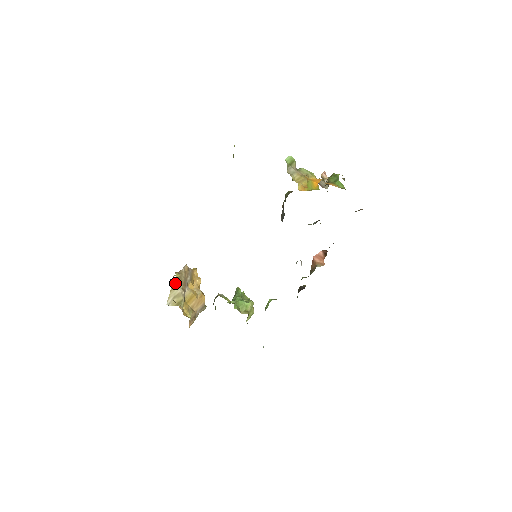
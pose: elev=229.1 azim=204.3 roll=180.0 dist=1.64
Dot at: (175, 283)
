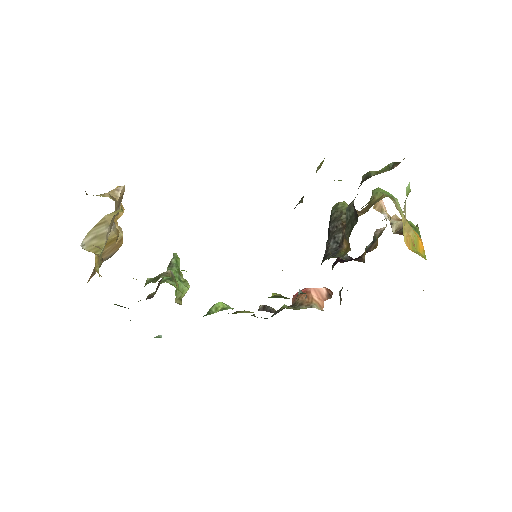
Dot at: (108, 217)
